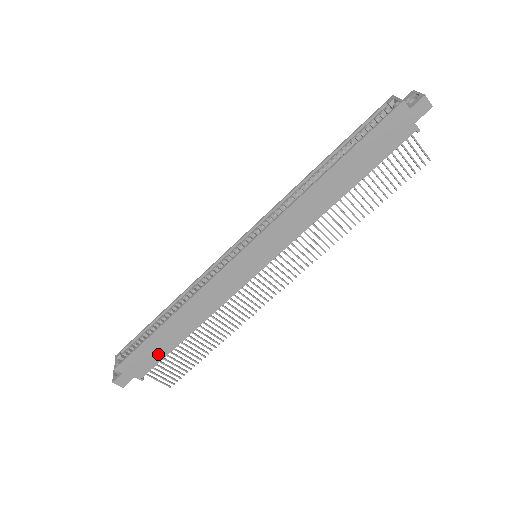
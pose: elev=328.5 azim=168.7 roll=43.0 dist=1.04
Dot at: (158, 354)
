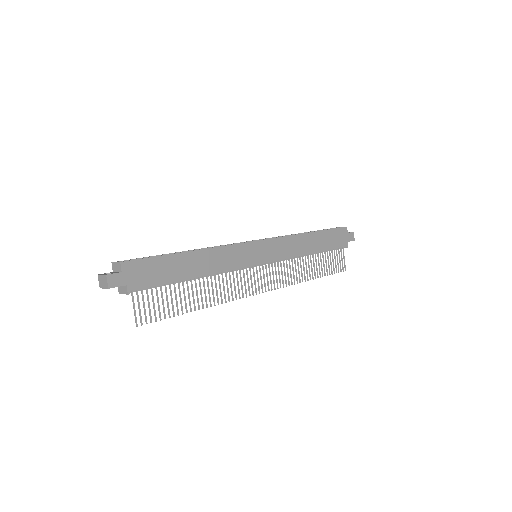
Dot at: (161, 277)
